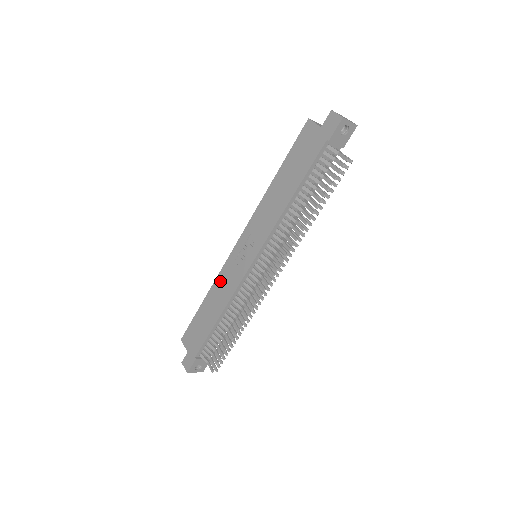
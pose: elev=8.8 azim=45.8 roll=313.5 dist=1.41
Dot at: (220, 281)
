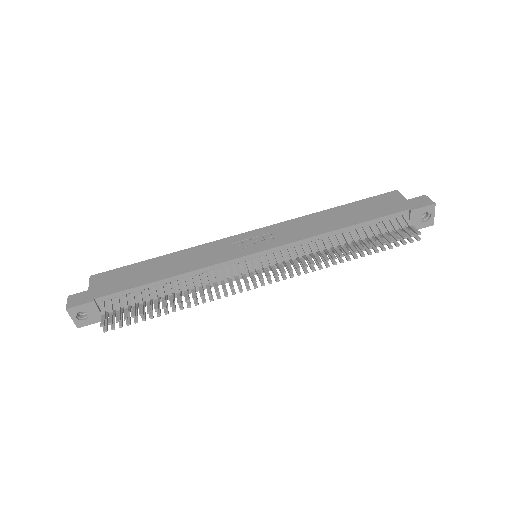
Dot at: (198, 250)
